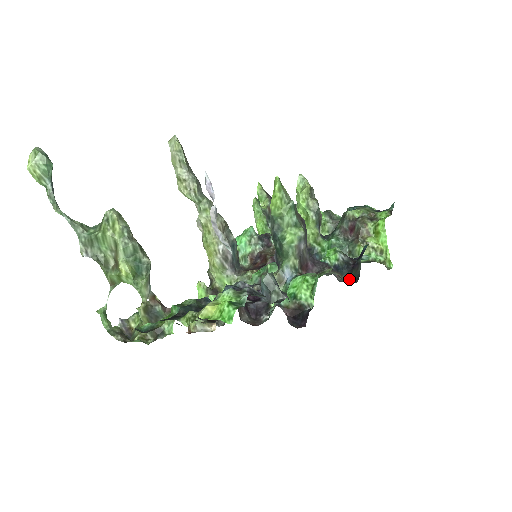
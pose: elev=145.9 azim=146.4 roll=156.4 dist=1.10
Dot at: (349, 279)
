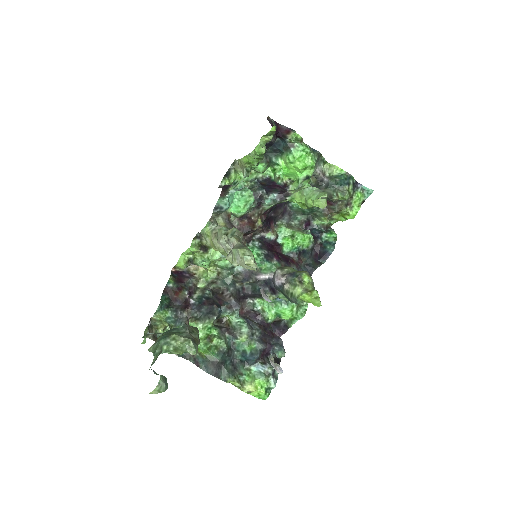
Dot at: (308, 265)
